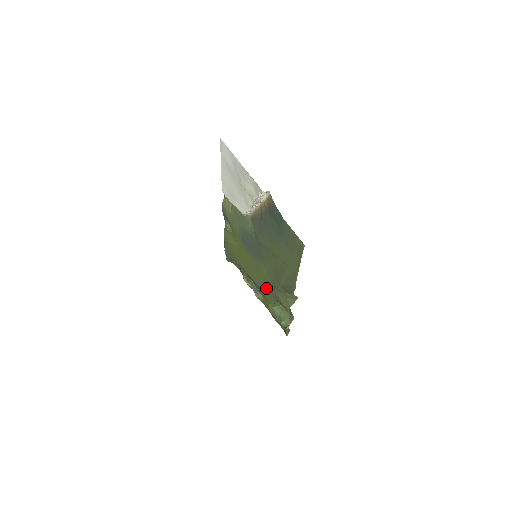
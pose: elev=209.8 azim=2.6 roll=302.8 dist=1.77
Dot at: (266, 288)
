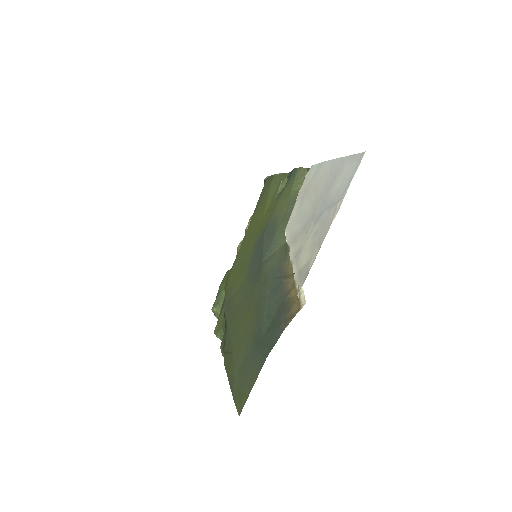
Dot at: (230, 283)
